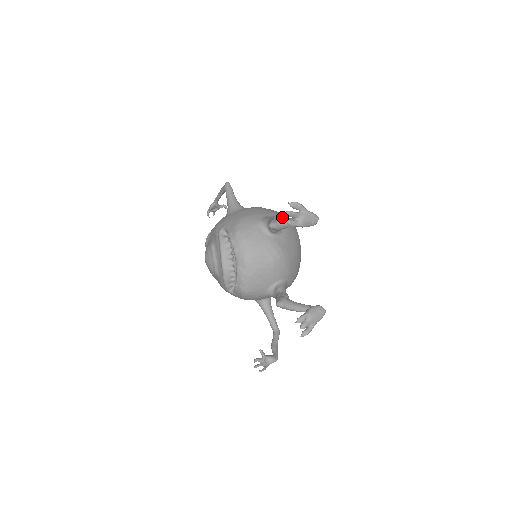
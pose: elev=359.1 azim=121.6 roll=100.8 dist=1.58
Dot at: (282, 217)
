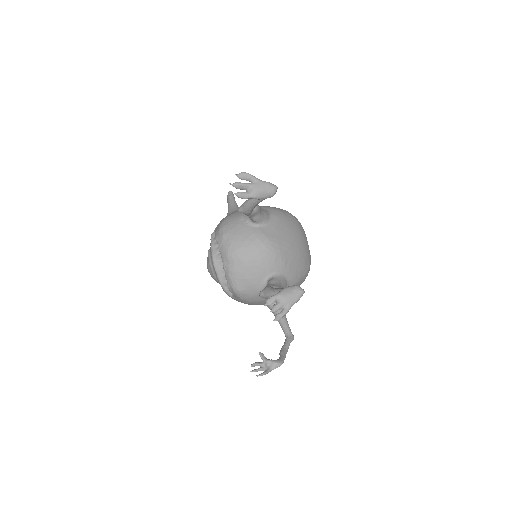
Dot at: (275, 209)
